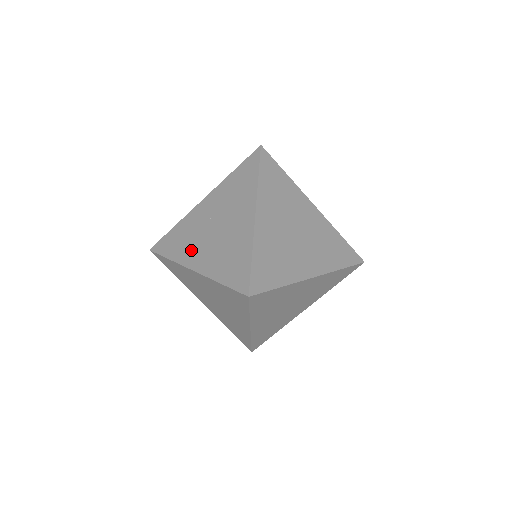
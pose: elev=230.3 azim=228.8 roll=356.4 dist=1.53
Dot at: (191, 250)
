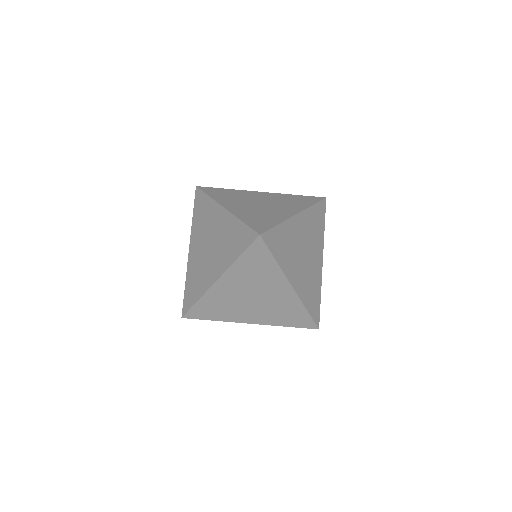
Dot at: (206, 275)
